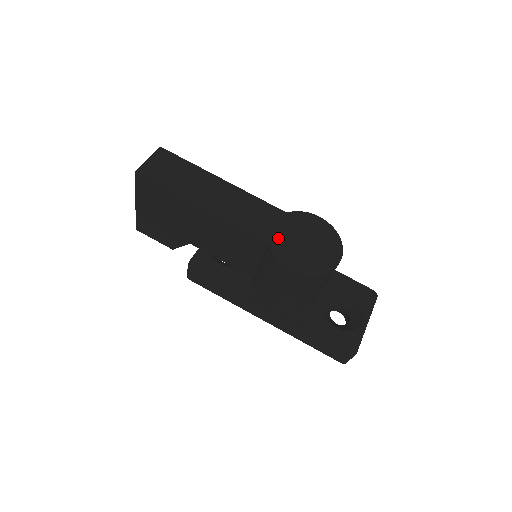
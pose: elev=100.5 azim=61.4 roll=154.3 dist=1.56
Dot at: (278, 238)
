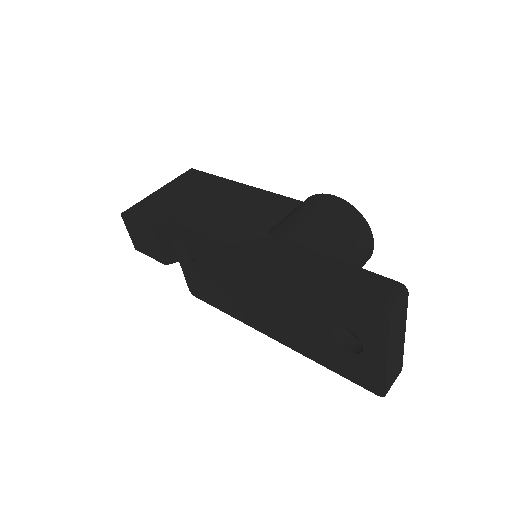
Dot at: occluded
